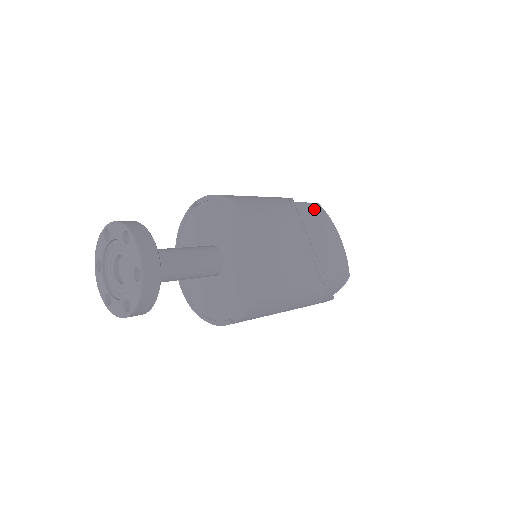
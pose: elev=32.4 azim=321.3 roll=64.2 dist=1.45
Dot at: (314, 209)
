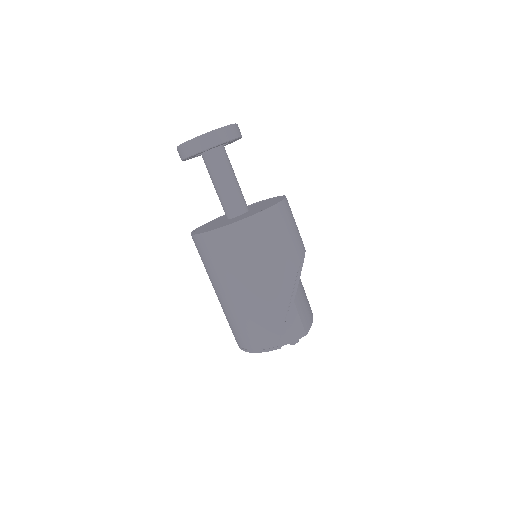
Dot at: occluded
